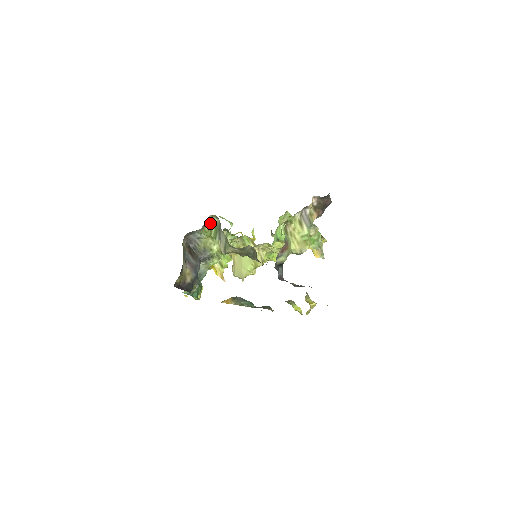
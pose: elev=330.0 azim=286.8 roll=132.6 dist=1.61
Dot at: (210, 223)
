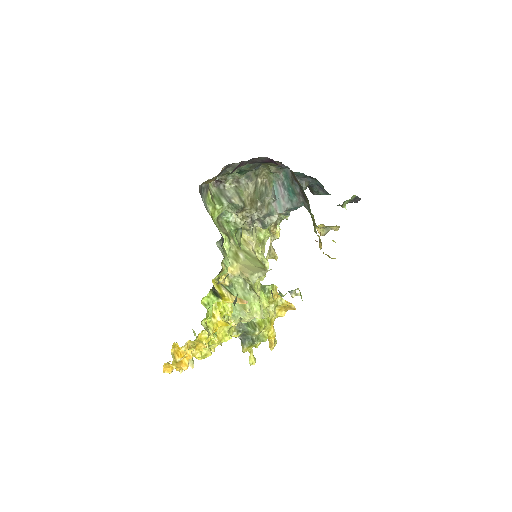
Dot at: occluded
